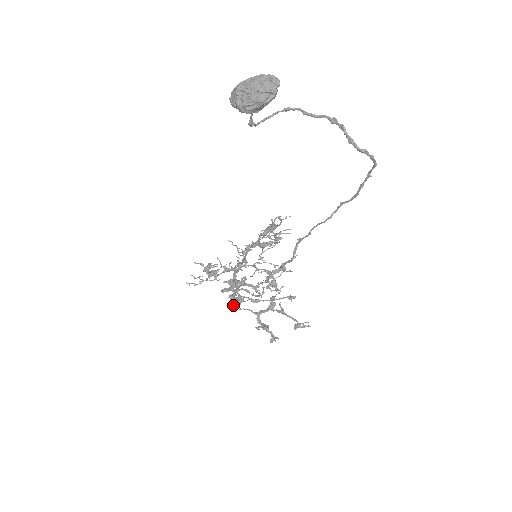
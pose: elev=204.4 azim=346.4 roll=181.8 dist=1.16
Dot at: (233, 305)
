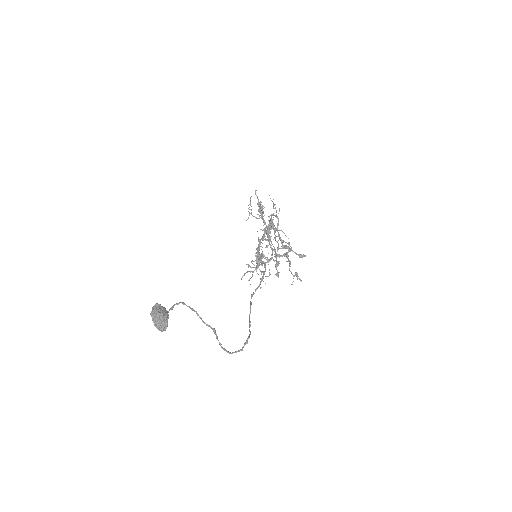
Dot at: (265, 240)
